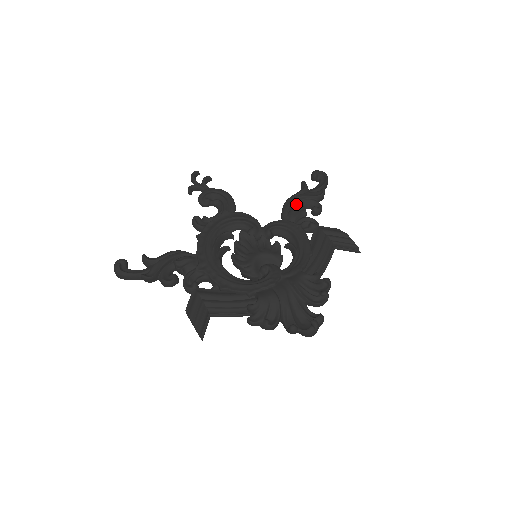
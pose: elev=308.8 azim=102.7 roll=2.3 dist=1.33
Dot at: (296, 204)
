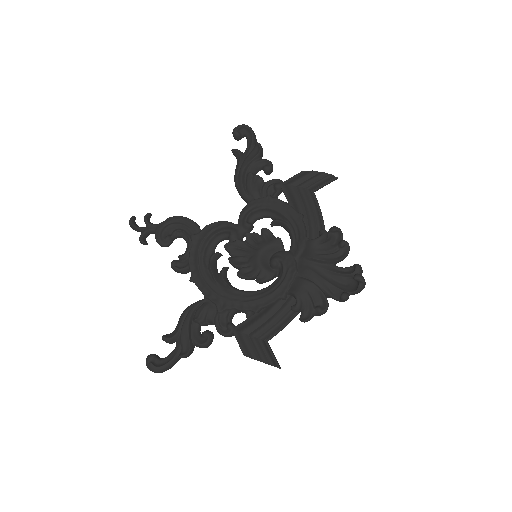
Dot at: (246, 178)
